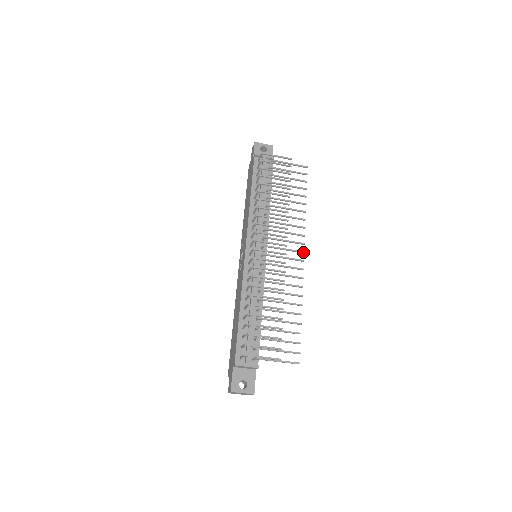
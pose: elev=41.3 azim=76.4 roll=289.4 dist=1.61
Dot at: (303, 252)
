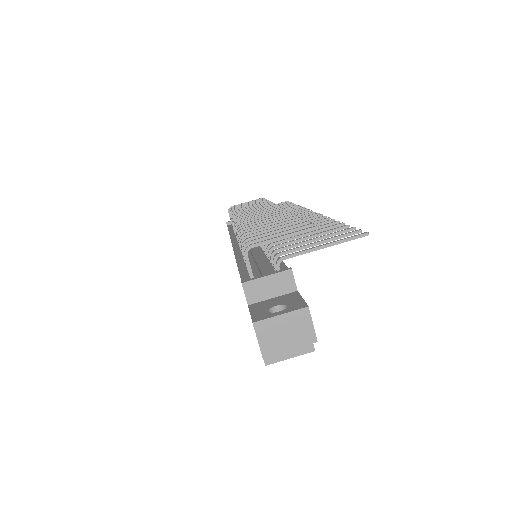
Dot at: (310, 211)
